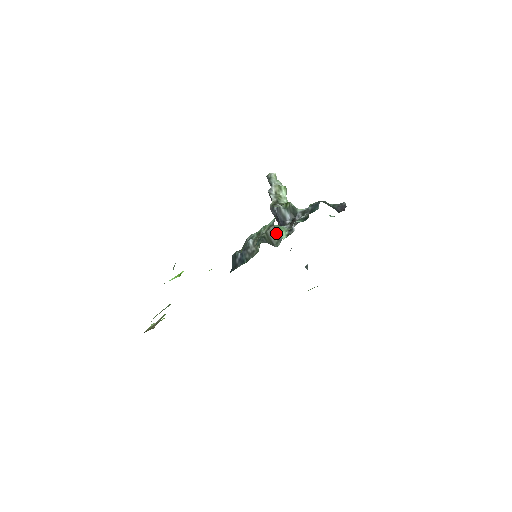
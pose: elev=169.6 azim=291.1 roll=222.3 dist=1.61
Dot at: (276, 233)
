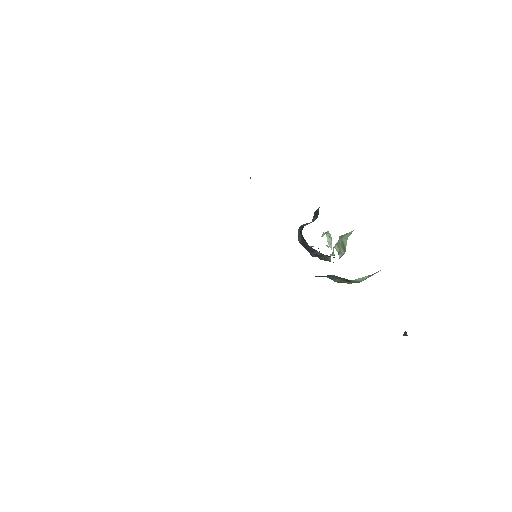
Dot at: (250, 178)
